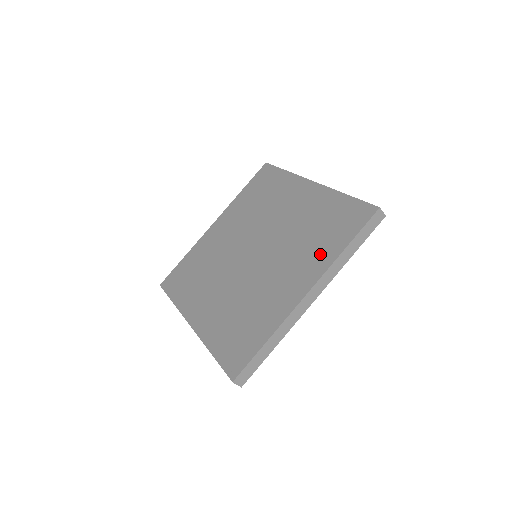
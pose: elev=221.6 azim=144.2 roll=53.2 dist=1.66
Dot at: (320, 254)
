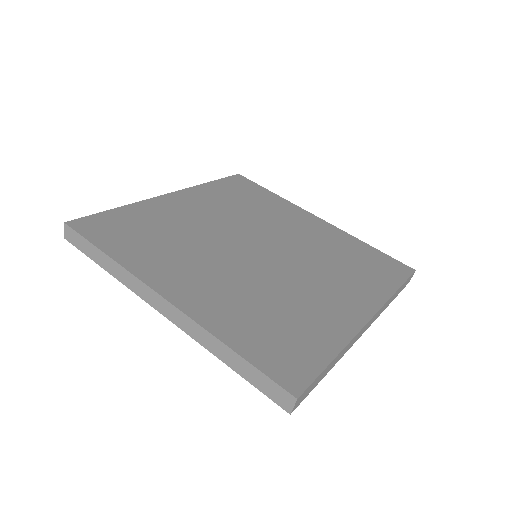
Dot at: (367, 285)
